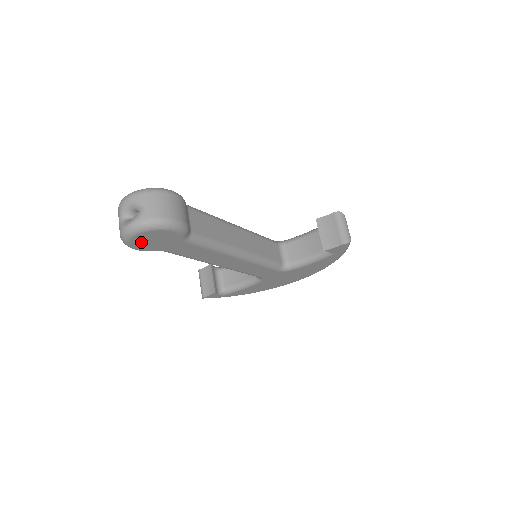
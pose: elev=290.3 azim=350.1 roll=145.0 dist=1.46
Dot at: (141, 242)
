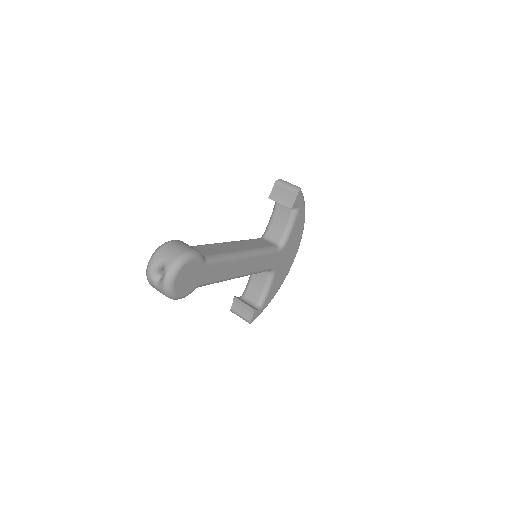
Dot at: (181, 286)
